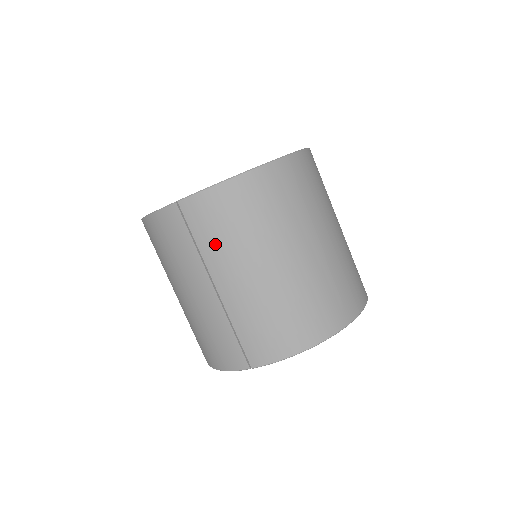
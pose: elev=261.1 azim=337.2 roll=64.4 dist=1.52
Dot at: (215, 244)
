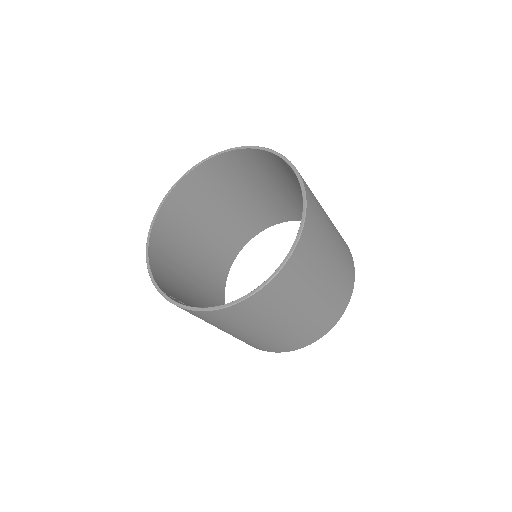
Dot at: occluded
